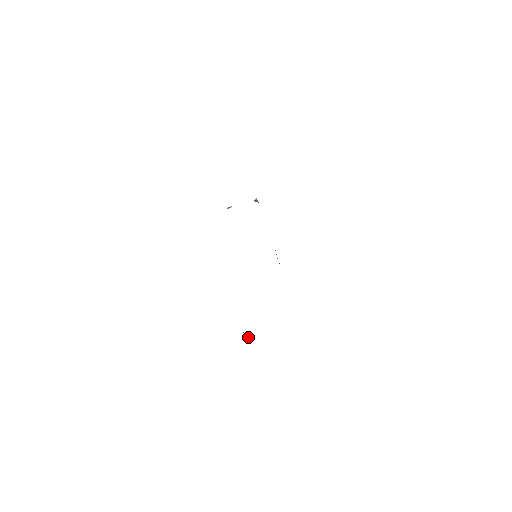
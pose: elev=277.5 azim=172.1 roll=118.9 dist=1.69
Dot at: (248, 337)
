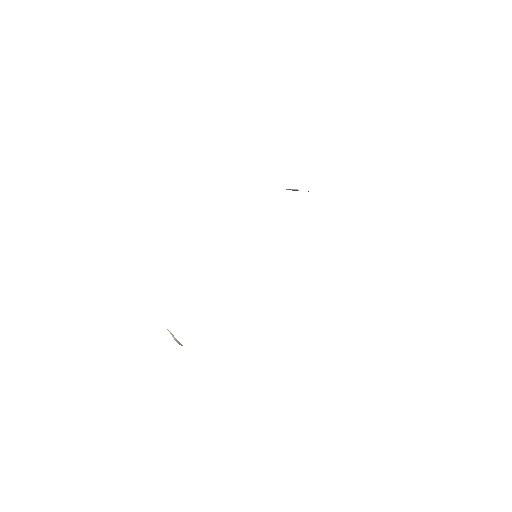
Dot at: (177, 341)
